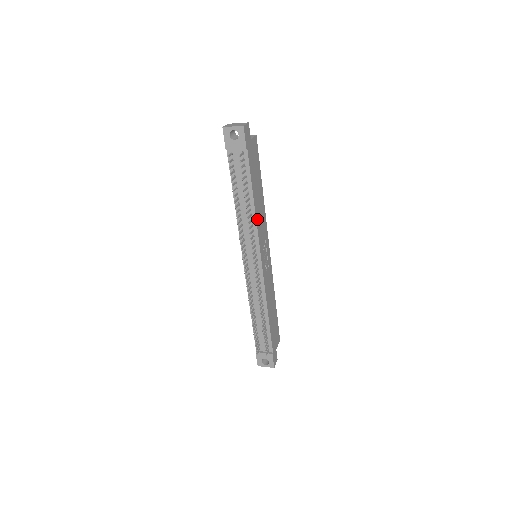
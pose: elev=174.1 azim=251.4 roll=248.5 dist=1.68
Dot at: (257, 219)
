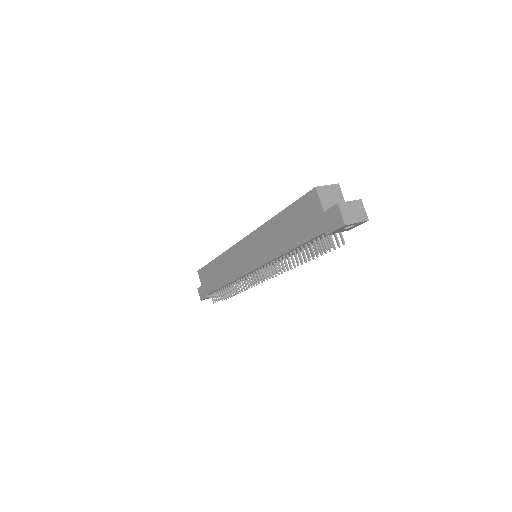
Dot at: occluded
